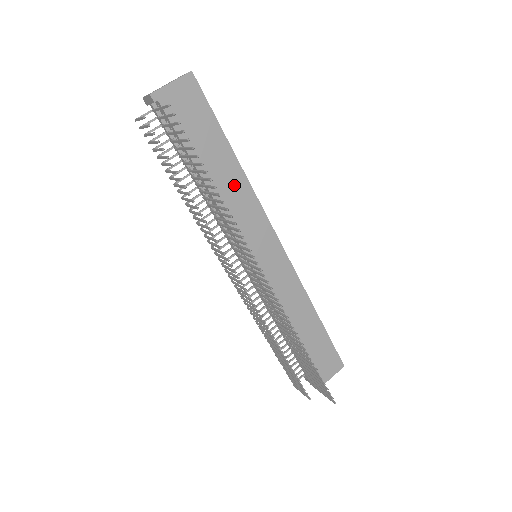
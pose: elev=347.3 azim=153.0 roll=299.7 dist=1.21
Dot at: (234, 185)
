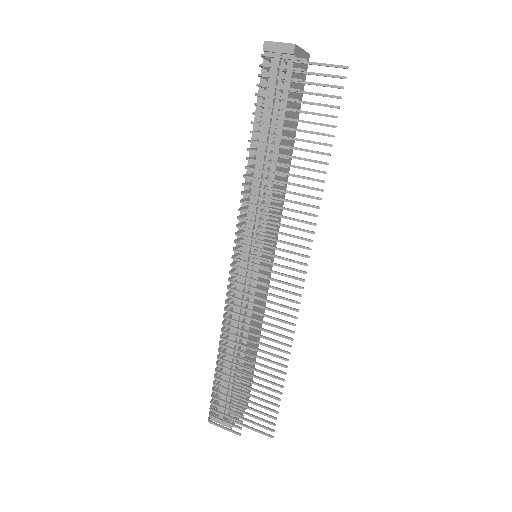
Dot at: occluded
